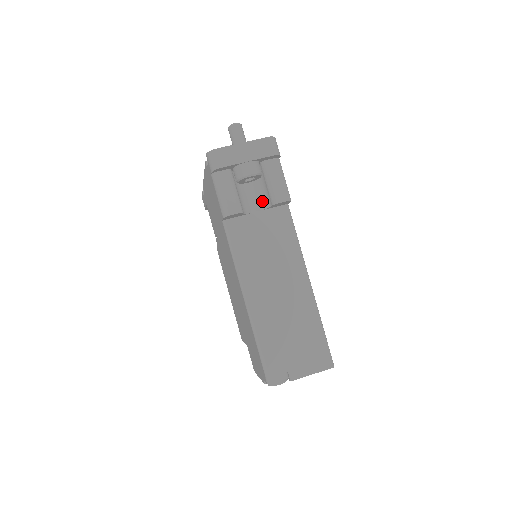
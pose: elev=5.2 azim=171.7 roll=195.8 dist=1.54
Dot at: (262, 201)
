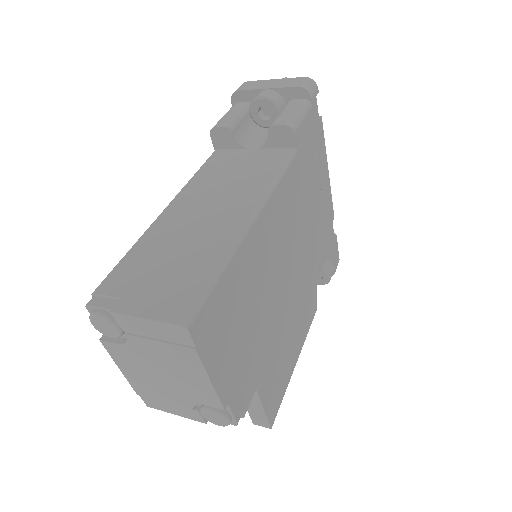
Dot at: occluded
